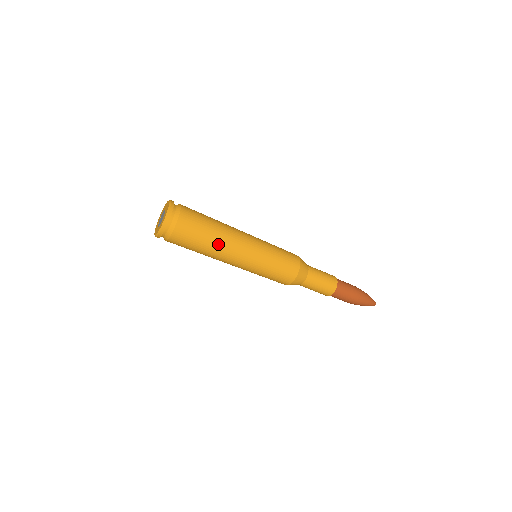
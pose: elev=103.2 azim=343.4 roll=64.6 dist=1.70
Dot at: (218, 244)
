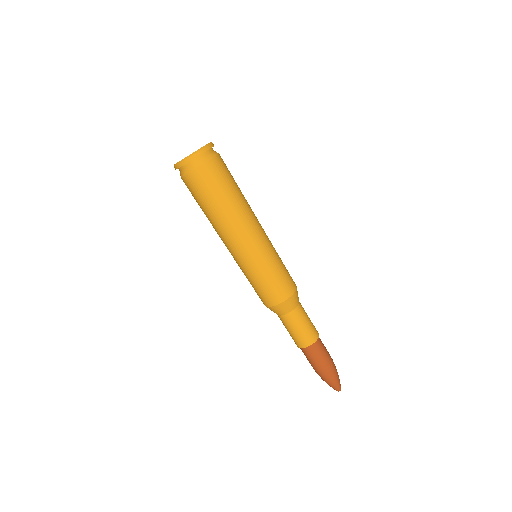
Dot at: (237, 208)
